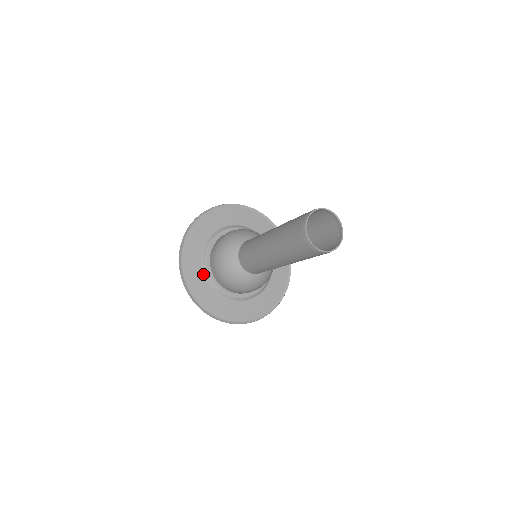
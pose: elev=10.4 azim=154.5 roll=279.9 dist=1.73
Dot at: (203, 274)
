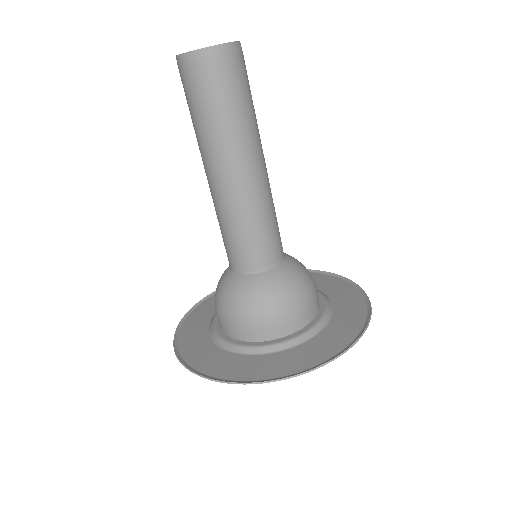
Dot at: (208, 327)
